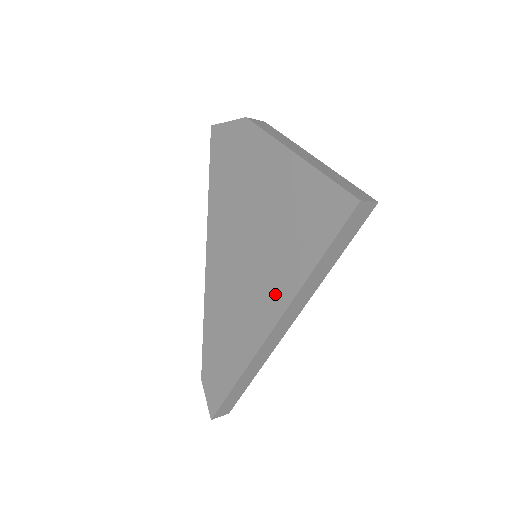
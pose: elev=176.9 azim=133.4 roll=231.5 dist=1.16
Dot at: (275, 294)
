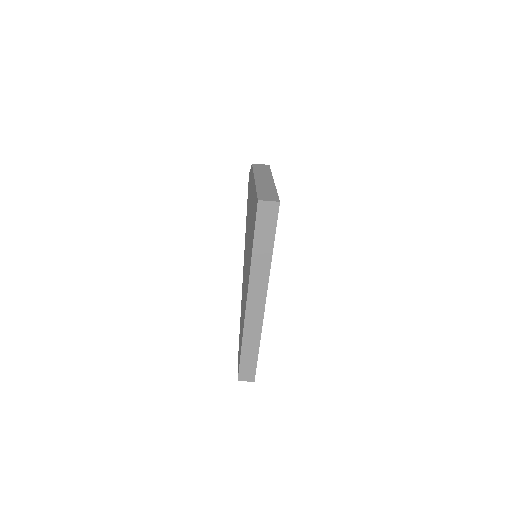
Dot at: occluded
